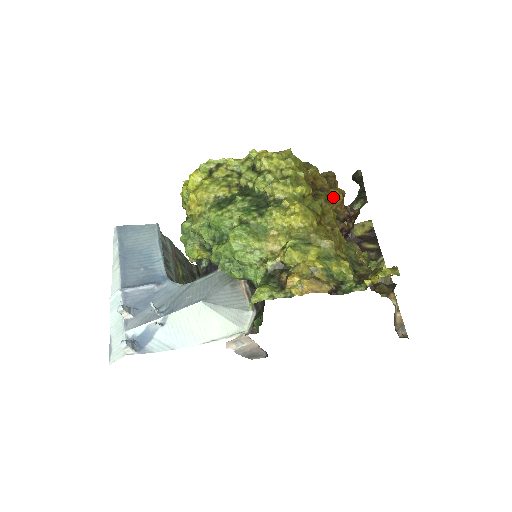
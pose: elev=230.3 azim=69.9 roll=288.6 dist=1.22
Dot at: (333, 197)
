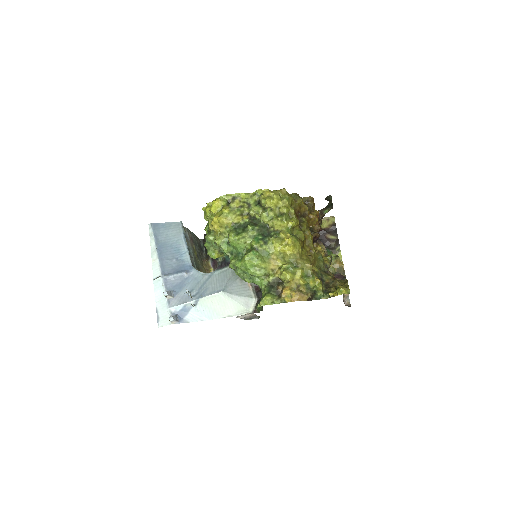
Dot at: (311, 220)
